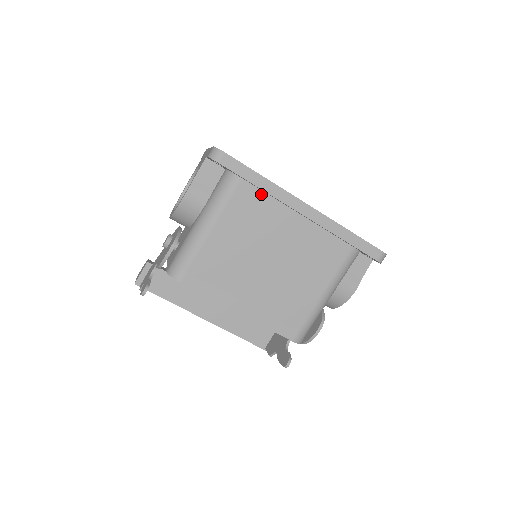
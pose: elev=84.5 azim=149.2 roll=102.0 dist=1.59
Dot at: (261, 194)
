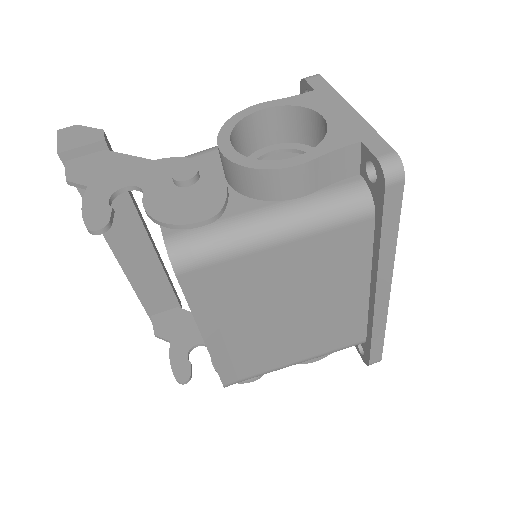
Dot at: (368, 246)
